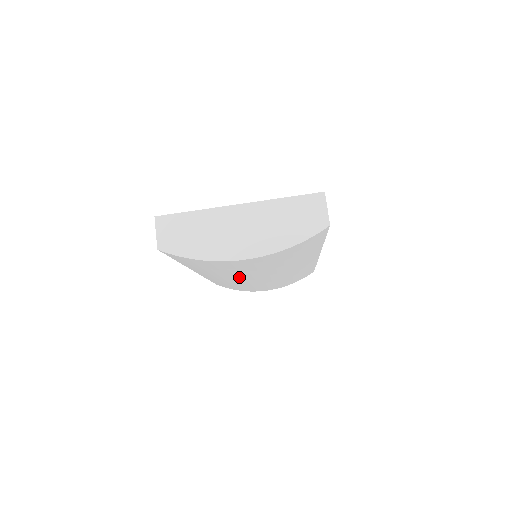
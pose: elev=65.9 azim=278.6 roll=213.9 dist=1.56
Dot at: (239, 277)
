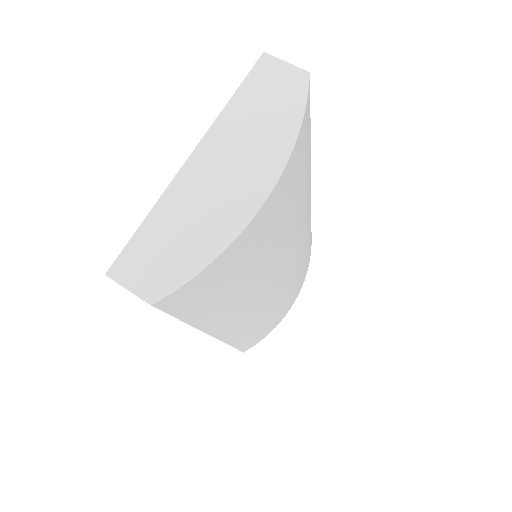
Dot at: (266, 283)
